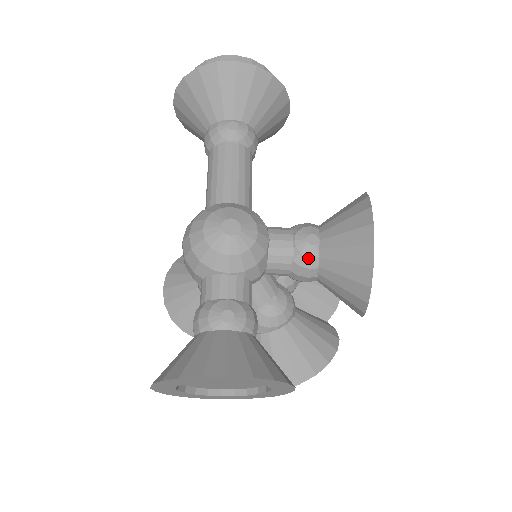
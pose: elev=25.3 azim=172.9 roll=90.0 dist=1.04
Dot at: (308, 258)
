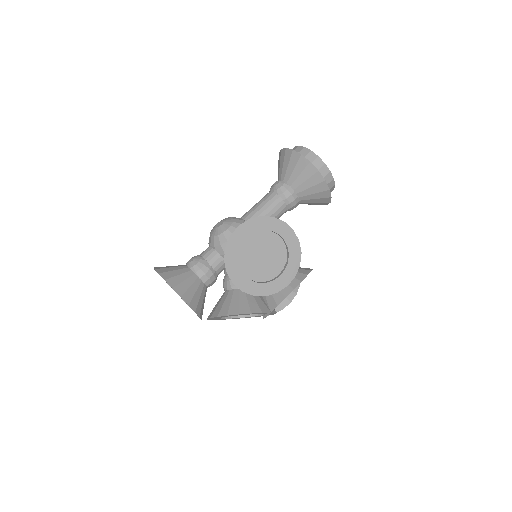
Dot at: occluded
